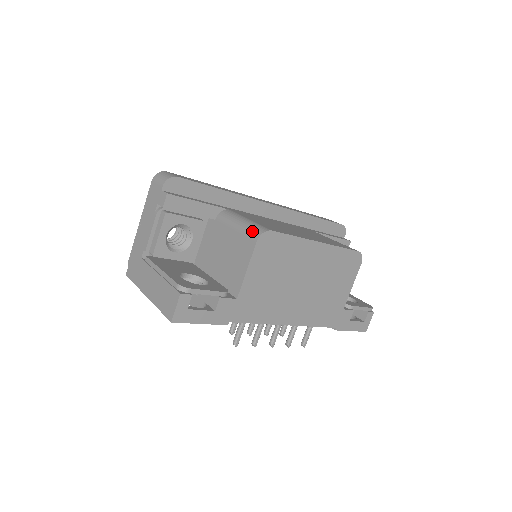
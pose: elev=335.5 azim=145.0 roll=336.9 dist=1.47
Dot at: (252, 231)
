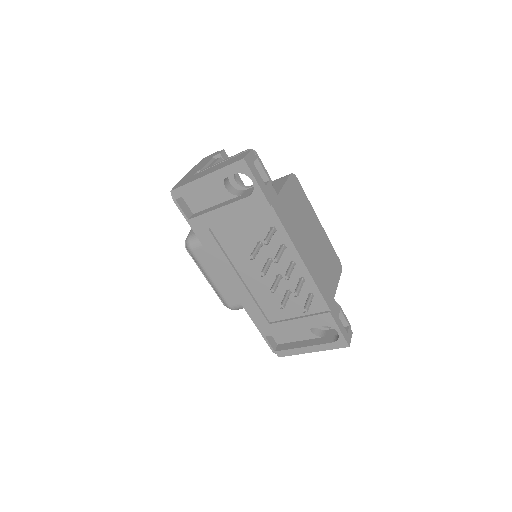
Dot at: (284, 176)
